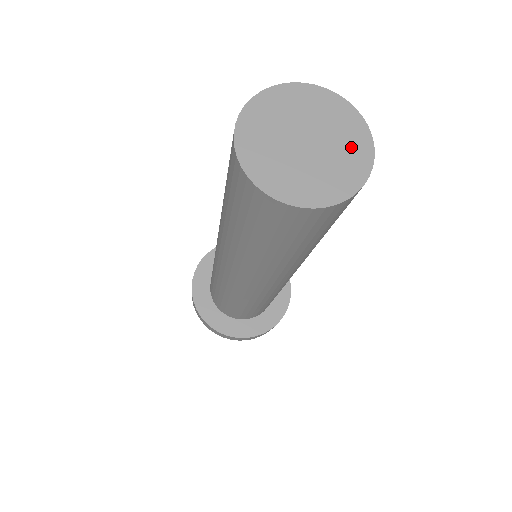
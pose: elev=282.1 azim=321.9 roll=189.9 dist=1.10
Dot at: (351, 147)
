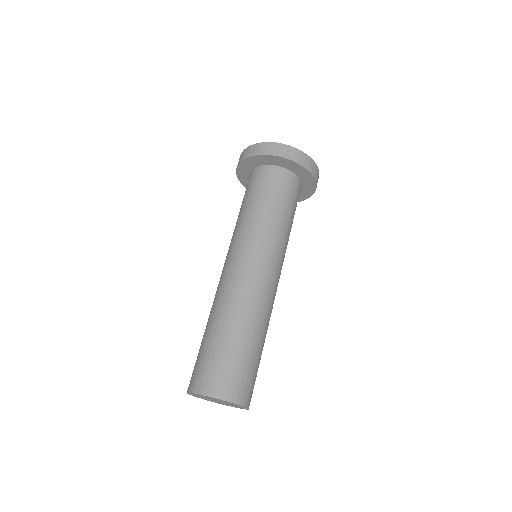
Dot at: occluded
